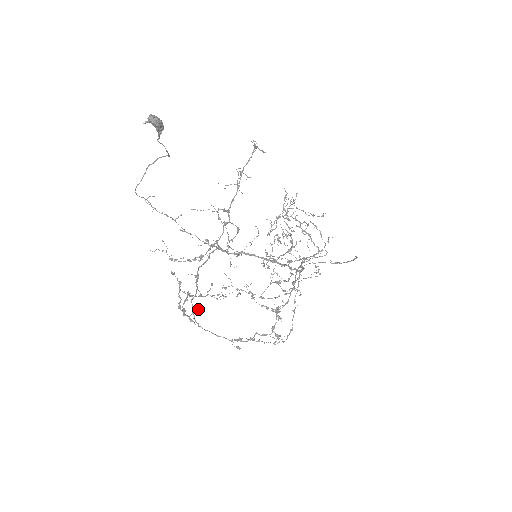
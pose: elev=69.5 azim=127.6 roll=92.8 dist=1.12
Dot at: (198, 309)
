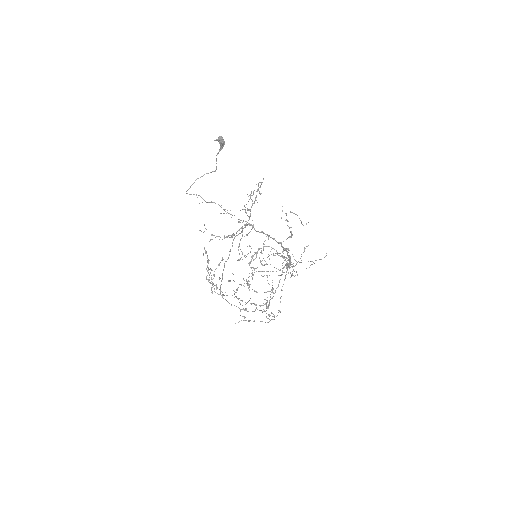
Dot at: (216, 285)
